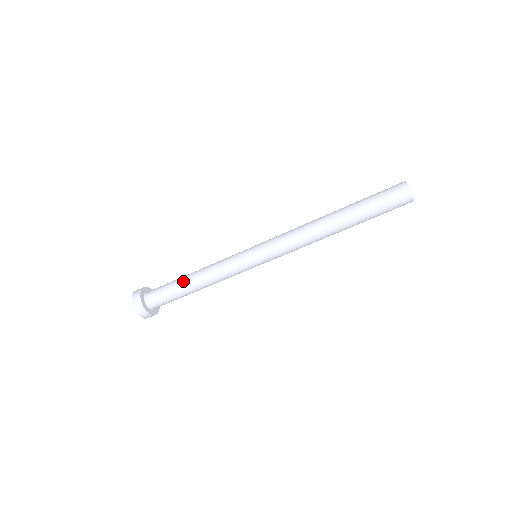
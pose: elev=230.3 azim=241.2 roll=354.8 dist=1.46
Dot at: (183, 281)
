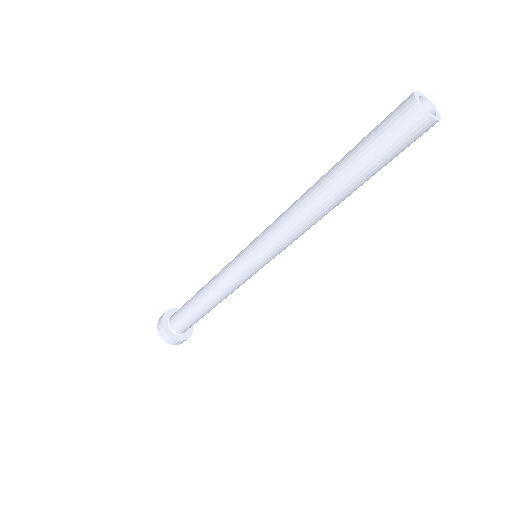
Dot at: (197, 308)
